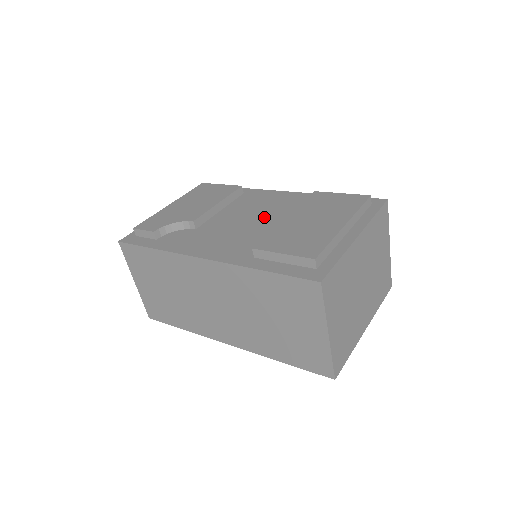
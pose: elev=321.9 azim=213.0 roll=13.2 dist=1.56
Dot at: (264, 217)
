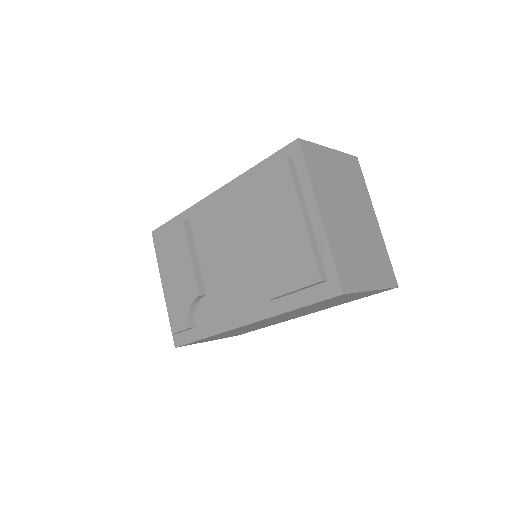
Dot at: (234, 242)
